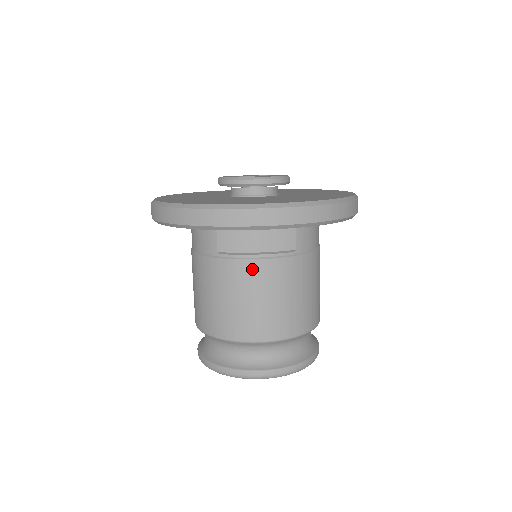
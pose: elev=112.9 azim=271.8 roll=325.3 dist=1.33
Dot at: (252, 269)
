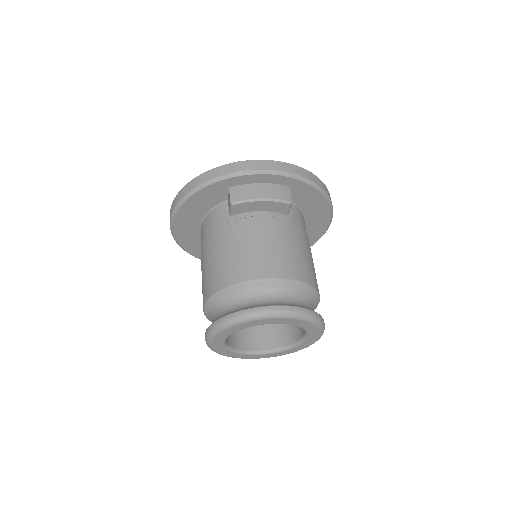
Dot at: (258, 223)
